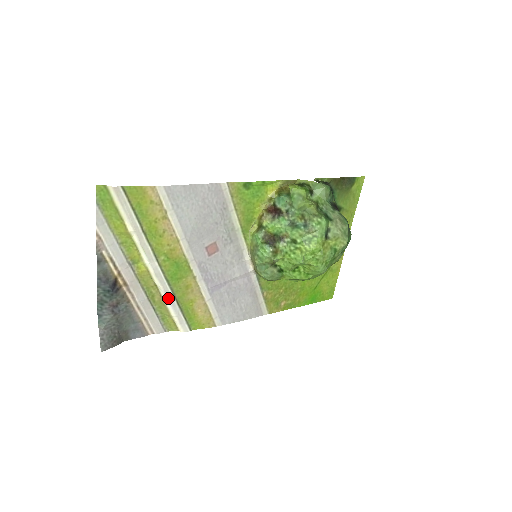
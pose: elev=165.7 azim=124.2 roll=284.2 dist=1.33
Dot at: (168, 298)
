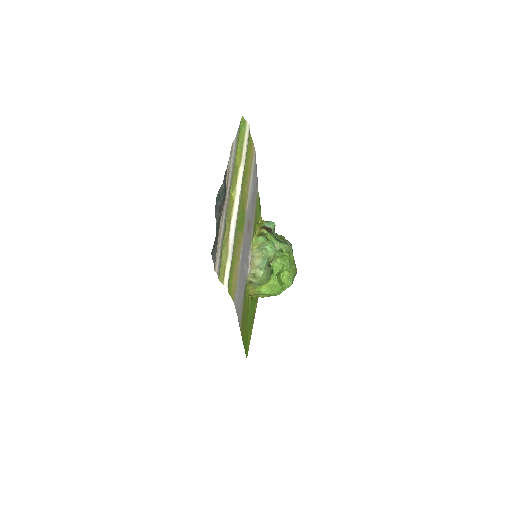
Dot at: (234, 239)
